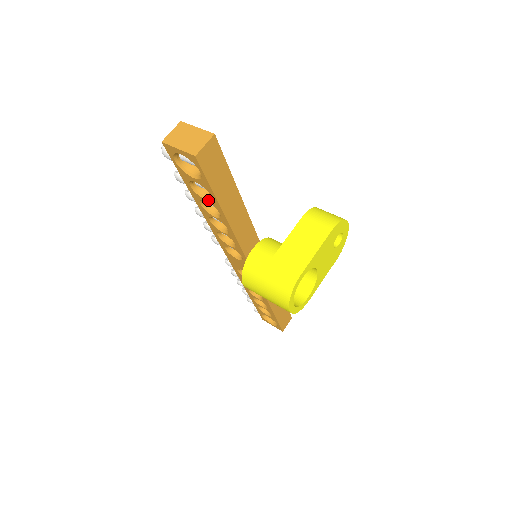
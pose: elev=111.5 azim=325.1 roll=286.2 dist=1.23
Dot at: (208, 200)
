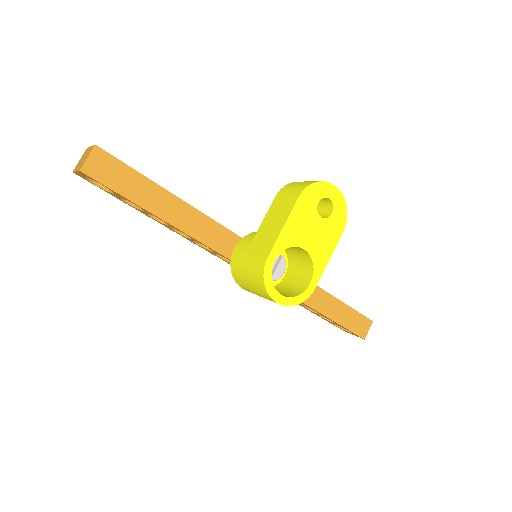
Dot at: (143, 210)
